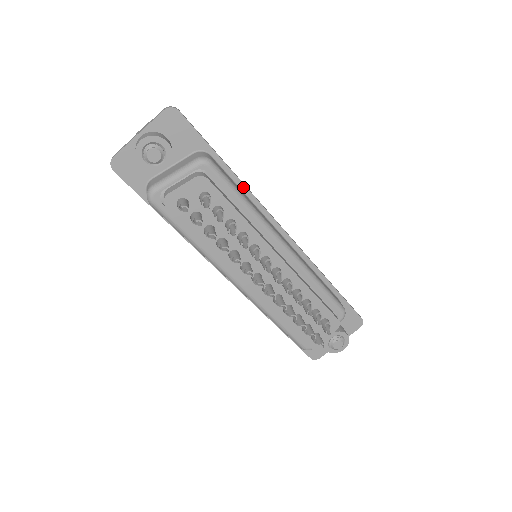
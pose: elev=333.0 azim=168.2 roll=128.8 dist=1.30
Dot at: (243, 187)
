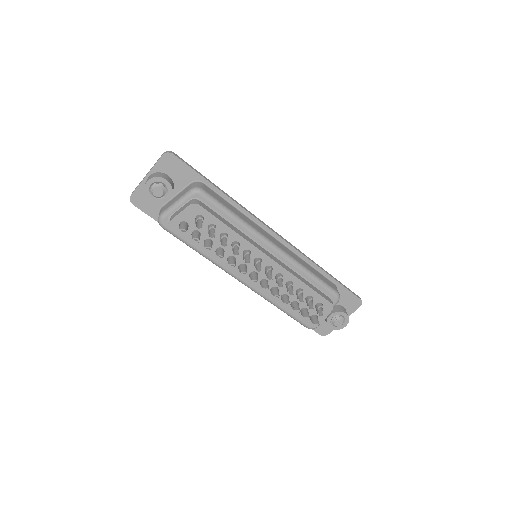
Dot at: (235, 204)
